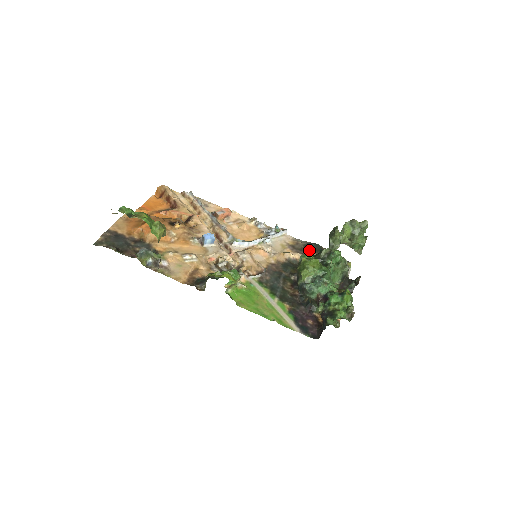
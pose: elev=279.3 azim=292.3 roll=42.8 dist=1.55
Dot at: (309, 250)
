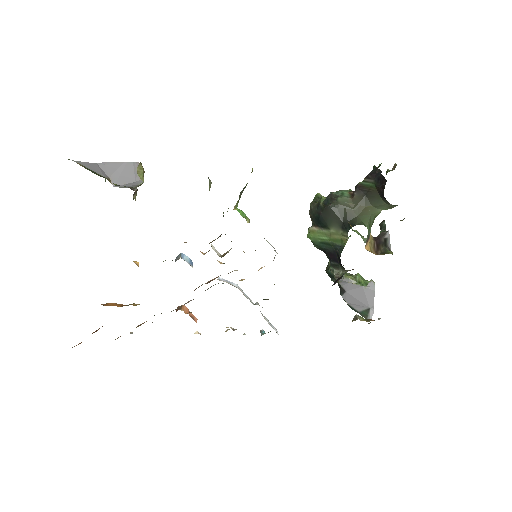
Dot at: occluded
